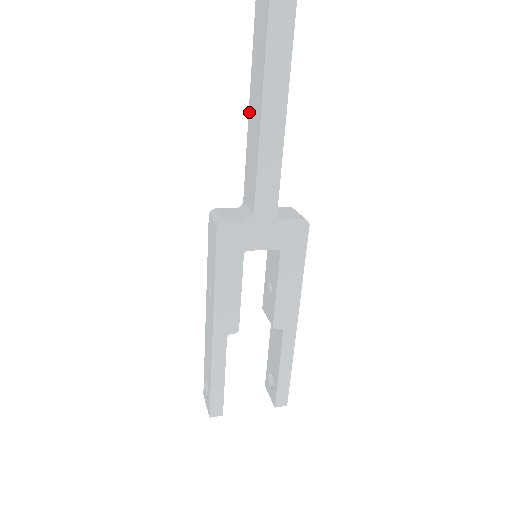
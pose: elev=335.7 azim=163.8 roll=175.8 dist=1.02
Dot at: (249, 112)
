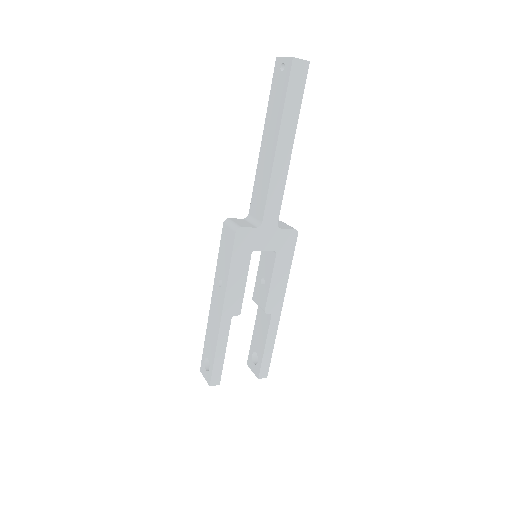
Dot at: (261, 149)
